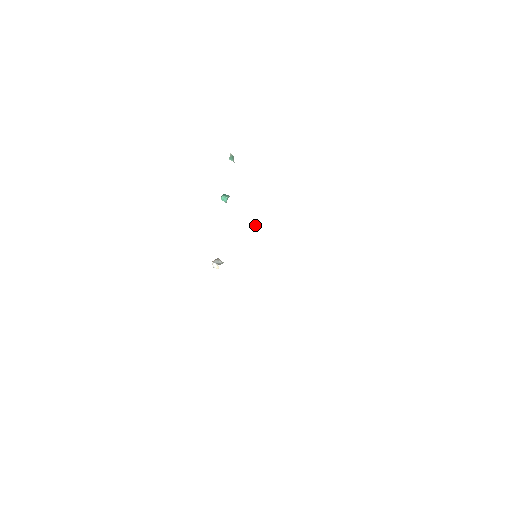
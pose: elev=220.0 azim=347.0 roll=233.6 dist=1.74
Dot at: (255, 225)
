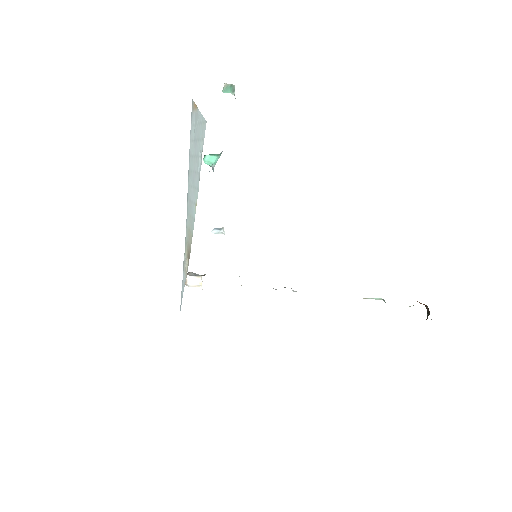
Dot at: (222, 227)
